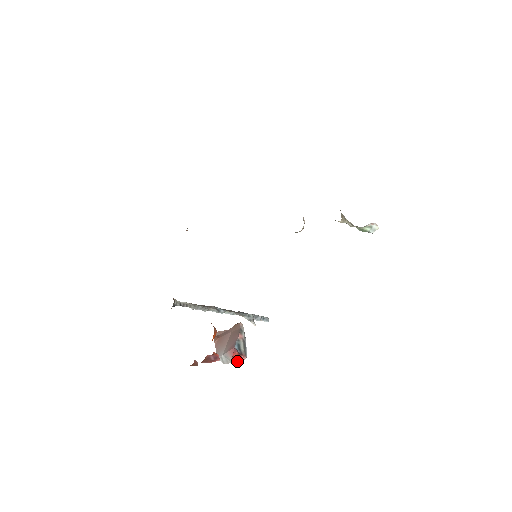
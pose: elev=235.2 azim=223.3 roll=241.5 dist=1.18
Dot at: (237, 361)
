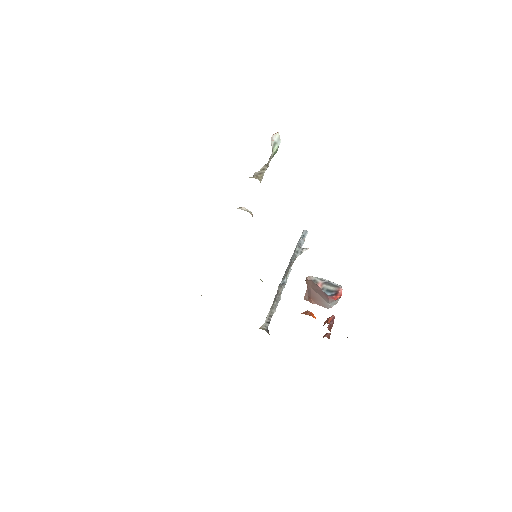
Dot at: occluded
